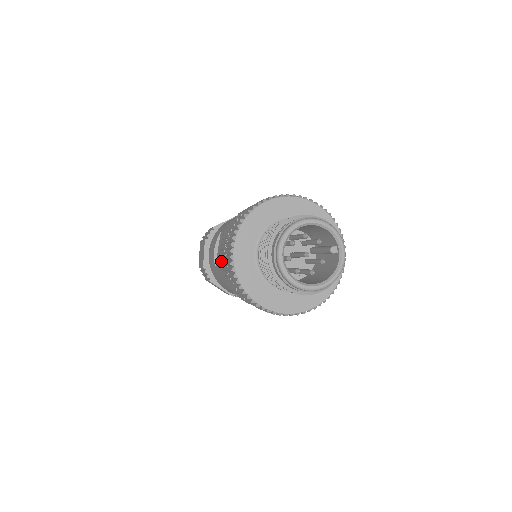
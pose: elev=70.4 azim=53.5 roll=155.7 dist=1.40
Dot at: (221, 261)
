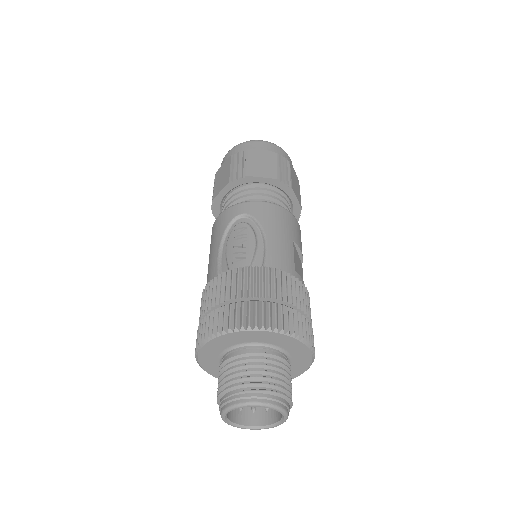
Dot at: occluded
